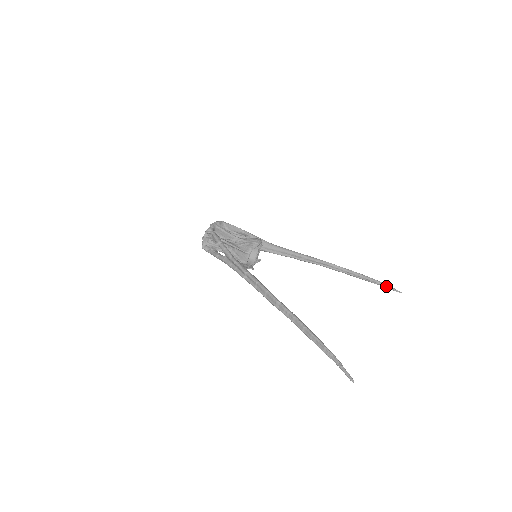
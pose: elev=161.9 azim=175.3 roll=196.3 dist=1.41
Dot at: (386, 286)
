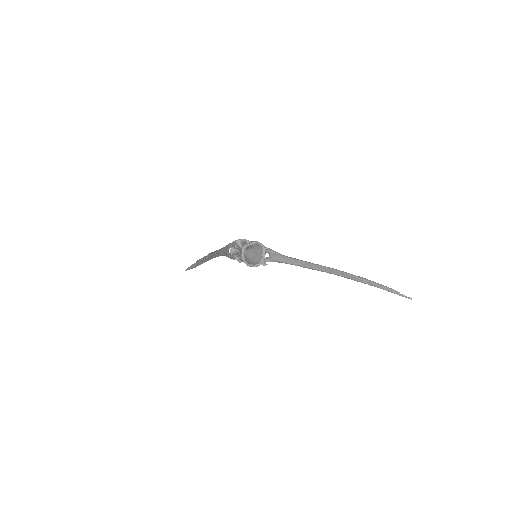
Dot at: (386, 288)
